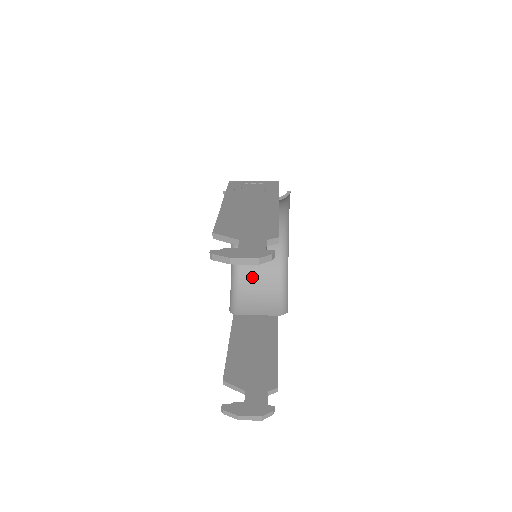
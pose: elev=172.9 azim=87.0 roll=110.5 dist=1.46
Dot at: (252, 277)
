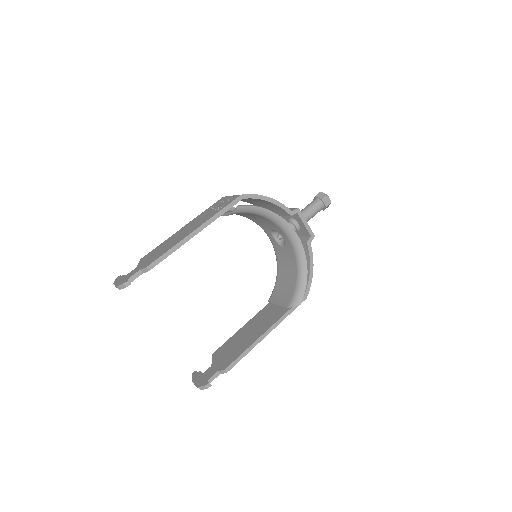
Dot at: (284, 269)
